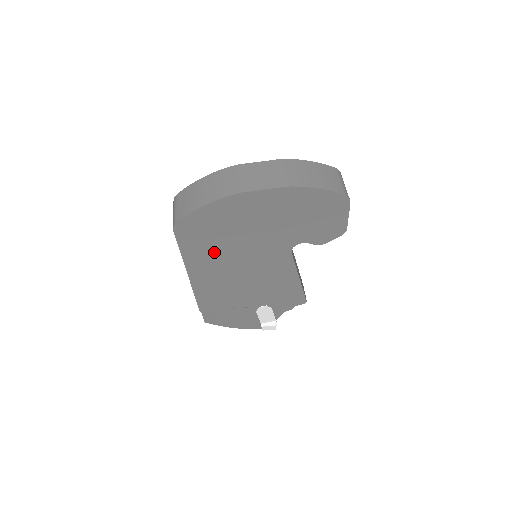
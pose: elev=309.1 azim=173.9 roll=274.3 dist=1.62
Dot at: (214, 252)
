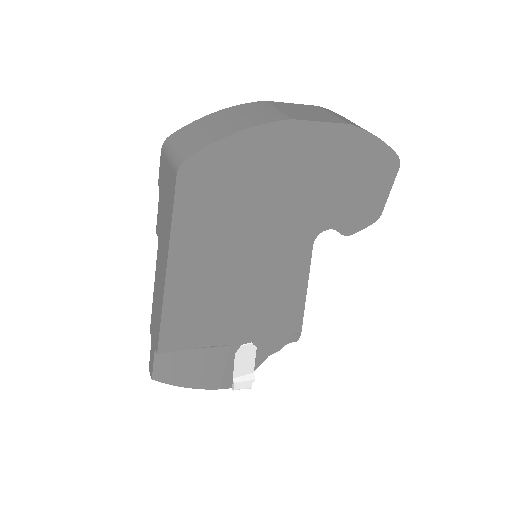
Dot at: (219, 229)
